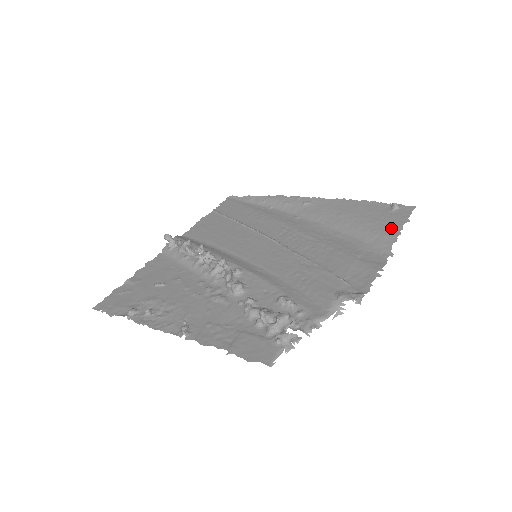
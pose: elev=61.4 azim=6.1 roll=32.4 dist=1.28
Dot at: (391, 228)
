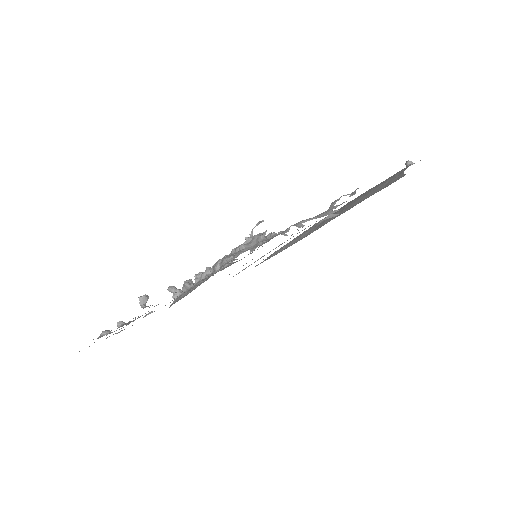
Dot at: occluded
